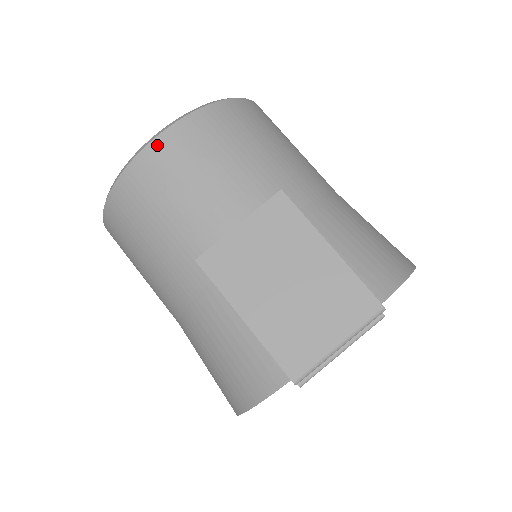
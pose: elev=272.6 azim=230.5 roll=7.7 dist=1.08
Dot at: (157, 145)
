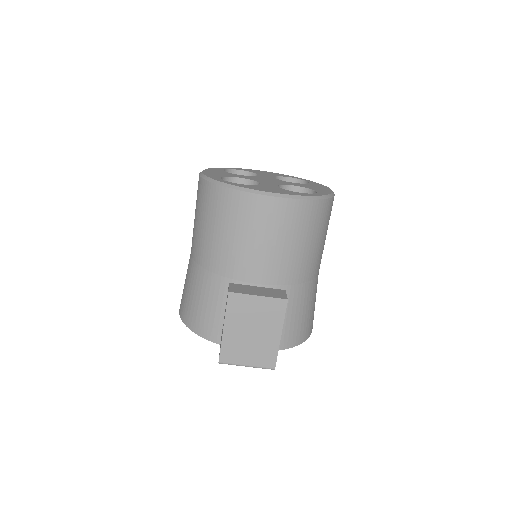
Dot at: (264, 200)
